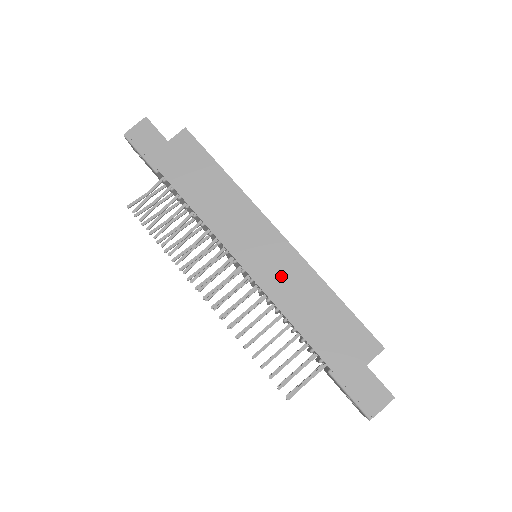
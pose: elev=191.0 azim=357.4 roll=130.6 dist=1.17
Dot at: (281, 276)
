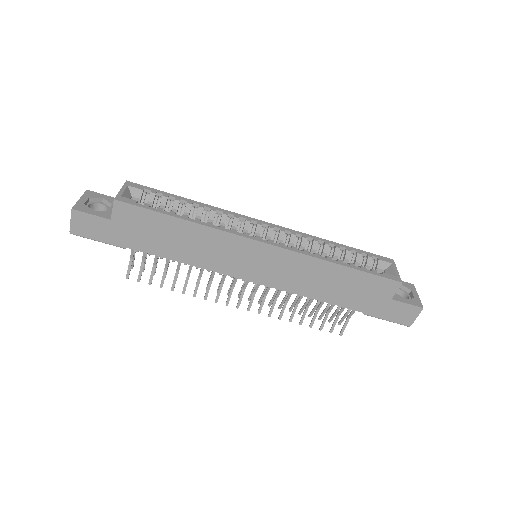
Dot at: (288, 274)
